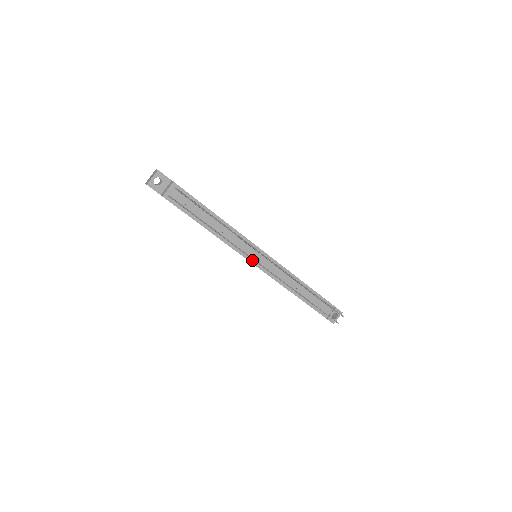
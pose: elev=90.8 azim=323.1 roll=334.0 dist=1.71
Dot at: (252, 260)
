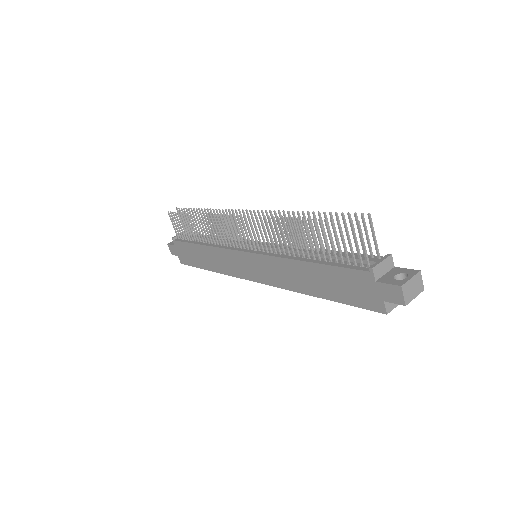
Dot at: (243, 250)
